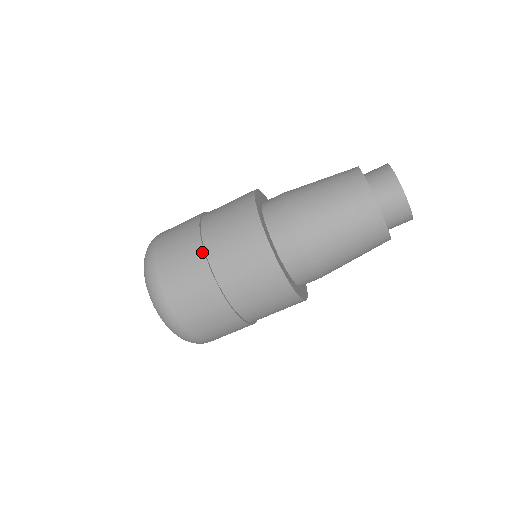
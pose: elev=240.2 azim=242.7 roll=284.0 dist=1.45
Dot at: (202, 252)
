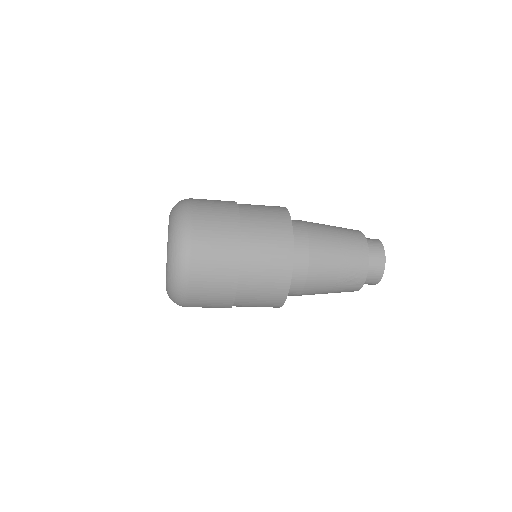
Dot at: (237, 274)
